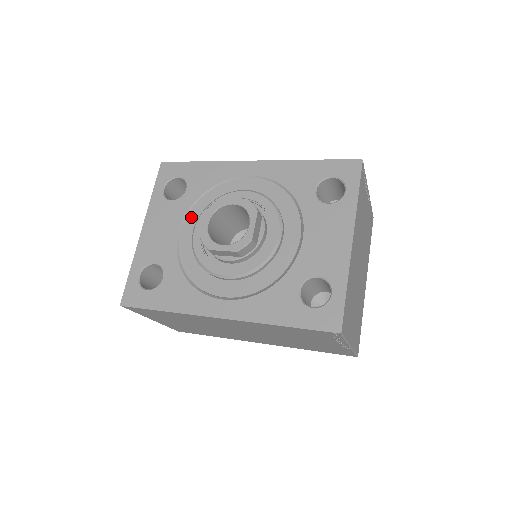
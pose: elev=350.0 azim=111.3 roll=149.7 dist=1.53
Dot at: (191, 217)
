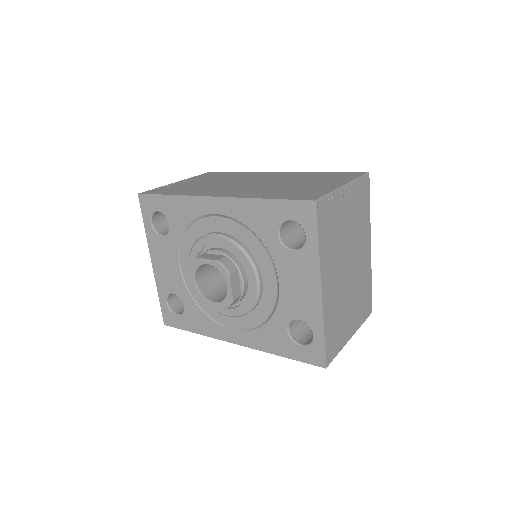
Dot at: (183, 254)
